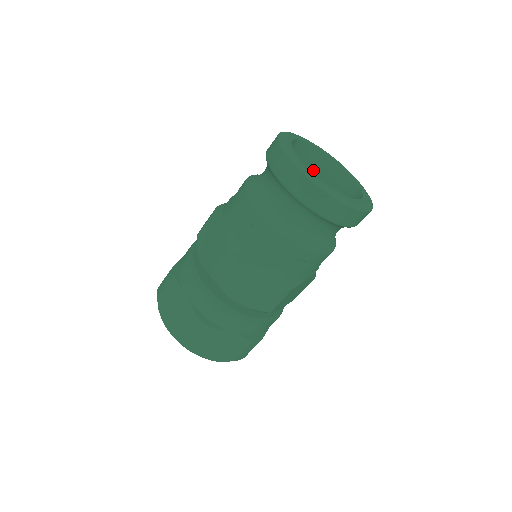
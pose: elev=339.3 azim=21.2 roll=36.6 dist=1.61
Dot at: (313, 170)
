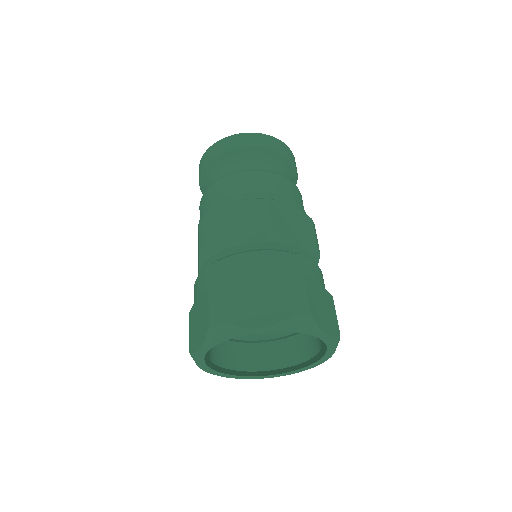
Dot at: occluded
